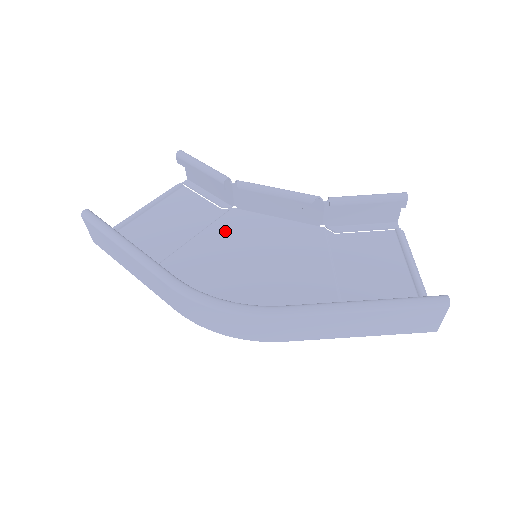
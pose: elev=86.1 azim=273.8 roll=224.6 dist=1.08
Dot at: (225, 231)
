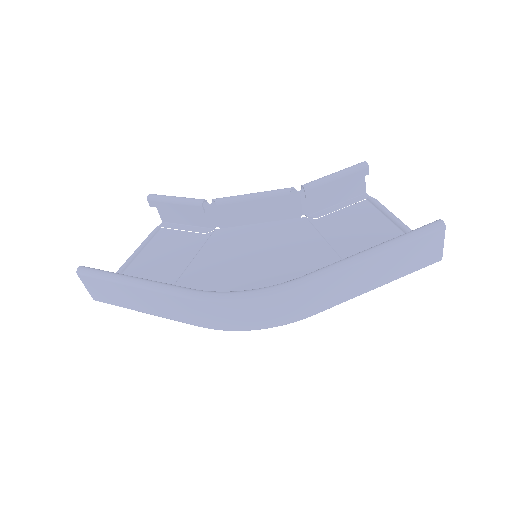
Dot at: (217, 249)
